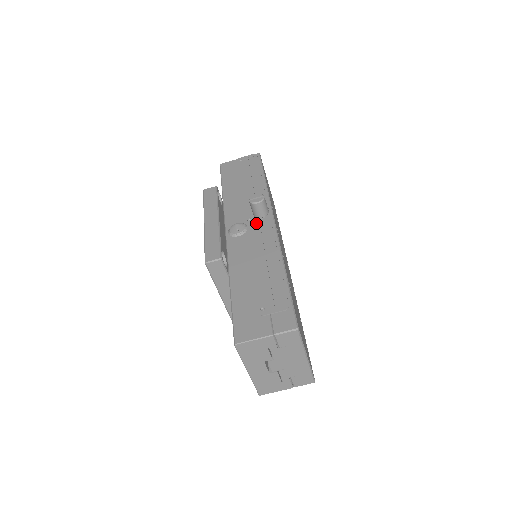
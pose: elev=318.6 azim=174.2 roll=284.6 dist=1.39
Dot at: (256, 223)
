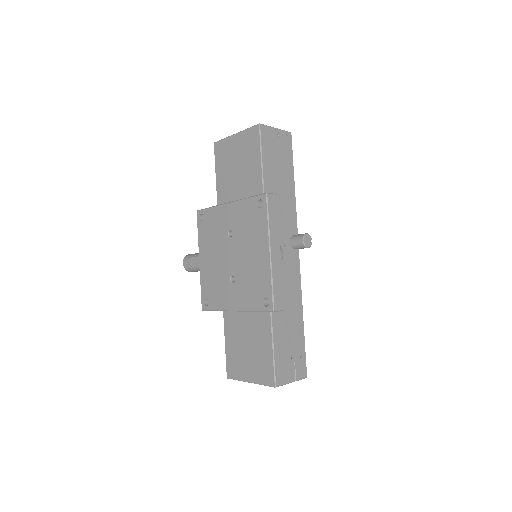
Dot at: (289, 252)
